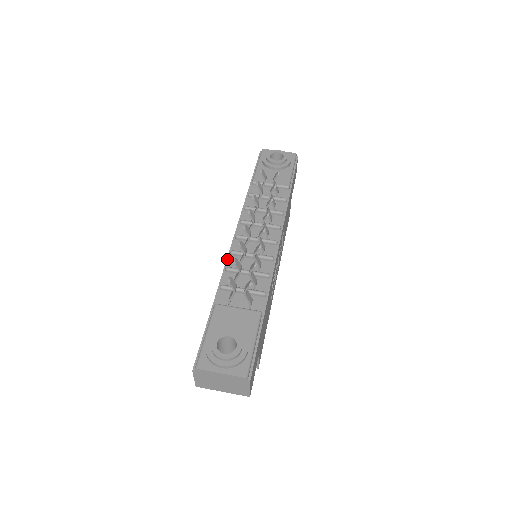
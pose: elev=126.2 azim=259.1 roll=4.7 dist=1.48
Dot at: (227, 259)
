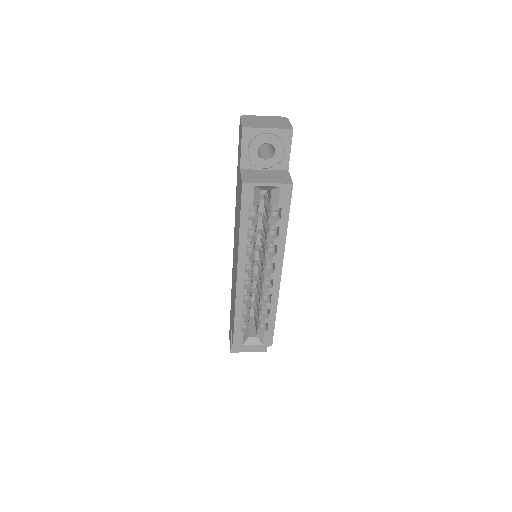
Dot at: occluded
